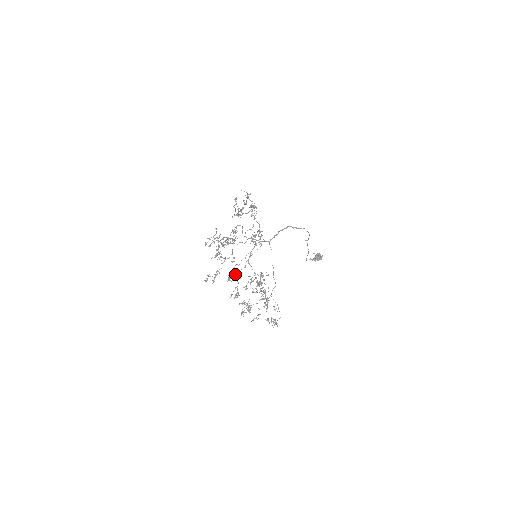
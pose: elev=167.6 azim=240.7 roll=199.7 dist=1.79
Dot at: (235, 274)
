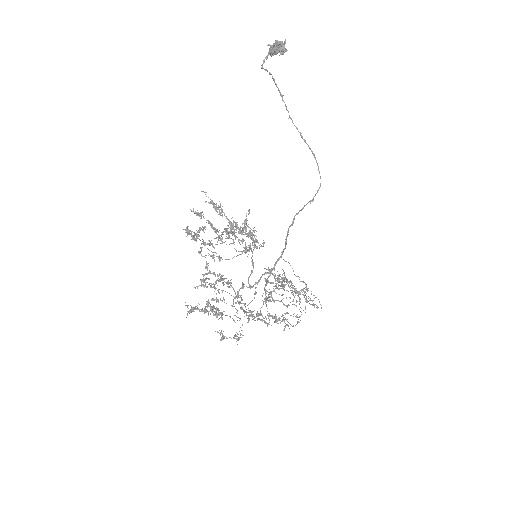
Dot at: occluded
